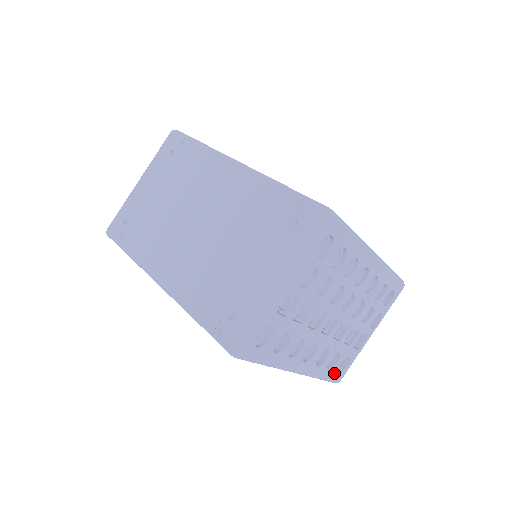
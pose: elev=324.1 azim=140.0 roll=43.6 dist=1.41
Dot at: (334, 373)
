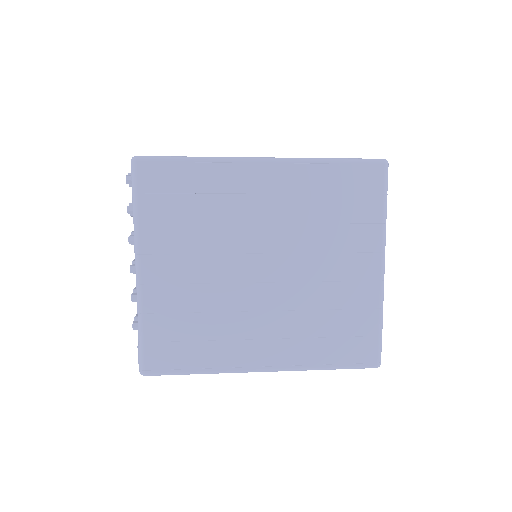
Dot at: occluded
